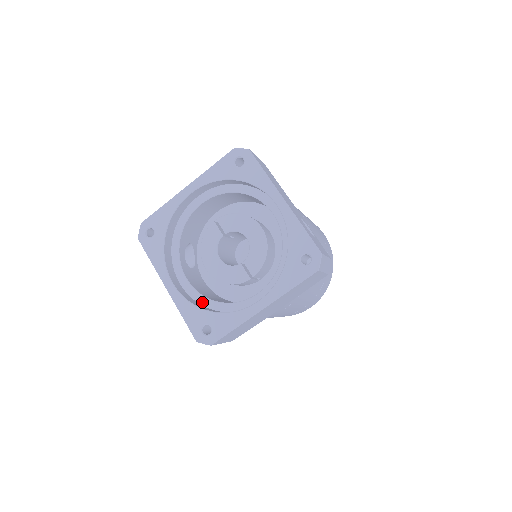
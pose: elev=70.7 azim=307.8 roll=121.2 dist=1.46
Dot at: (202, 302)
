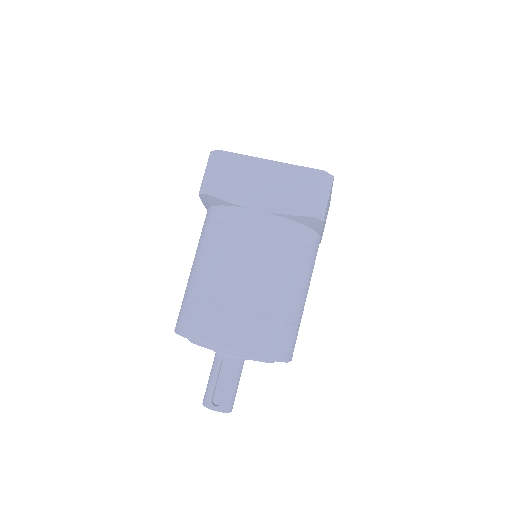
Dot at: occluded
